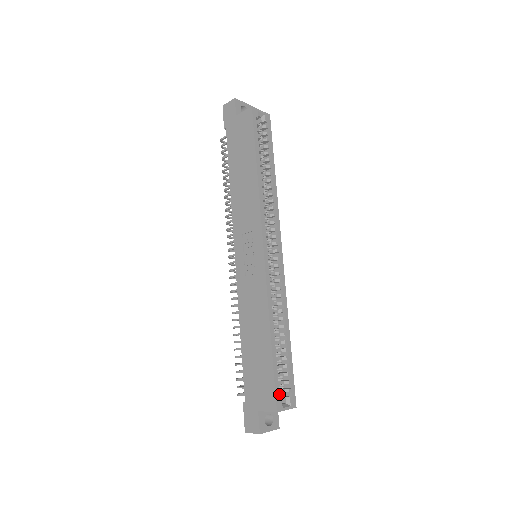
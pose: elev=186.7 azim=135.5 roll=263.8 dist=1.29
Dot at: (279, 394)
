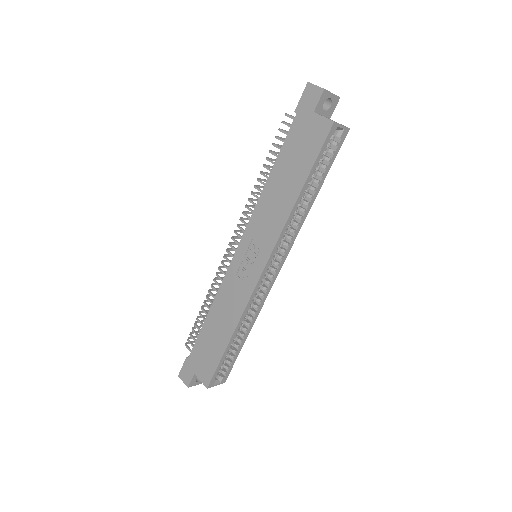
Dot at: (215, 377)
